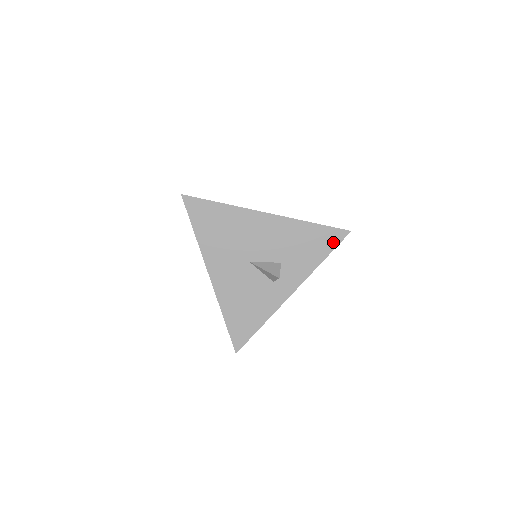
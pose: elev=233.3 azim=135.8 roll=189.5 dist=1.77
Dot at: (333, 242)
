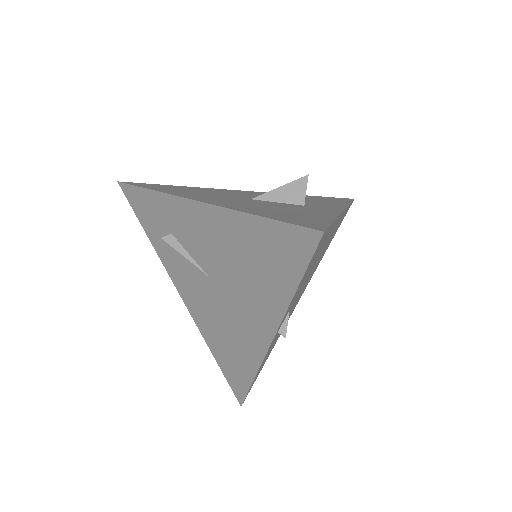
Dot at: (344, 200)
